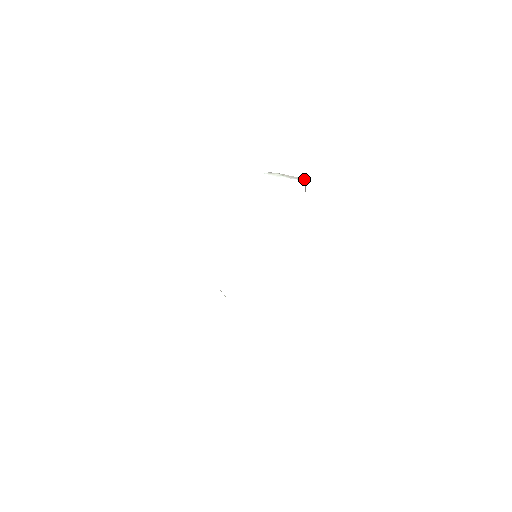
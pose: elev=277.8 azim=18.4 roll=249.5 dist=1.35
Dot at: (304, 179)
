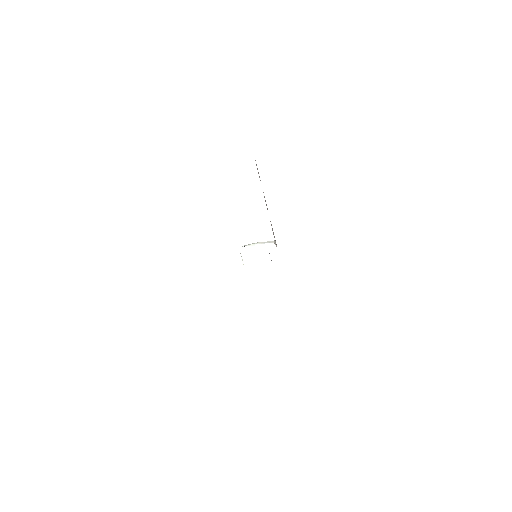
Dot at: (274, 241)
